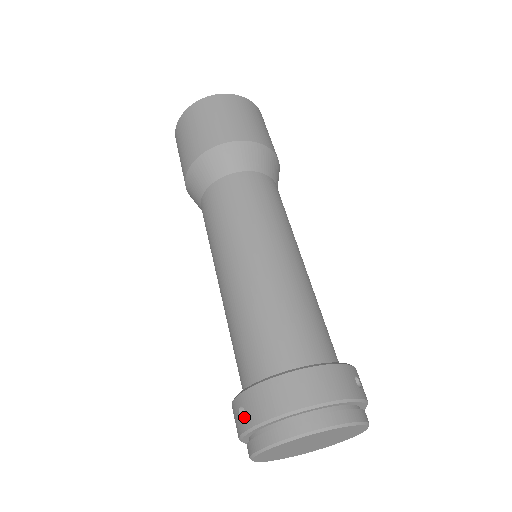
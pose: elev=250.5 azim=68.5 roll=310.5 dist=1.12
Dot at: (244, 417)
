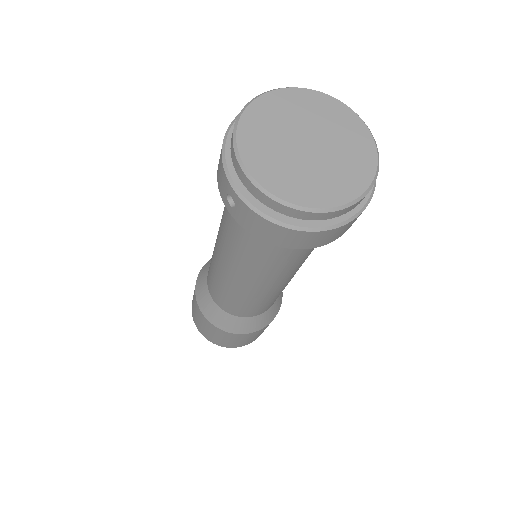
Dot at: (229, 195)
